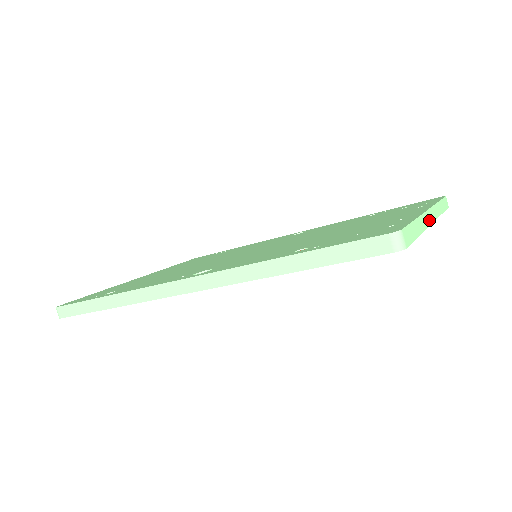
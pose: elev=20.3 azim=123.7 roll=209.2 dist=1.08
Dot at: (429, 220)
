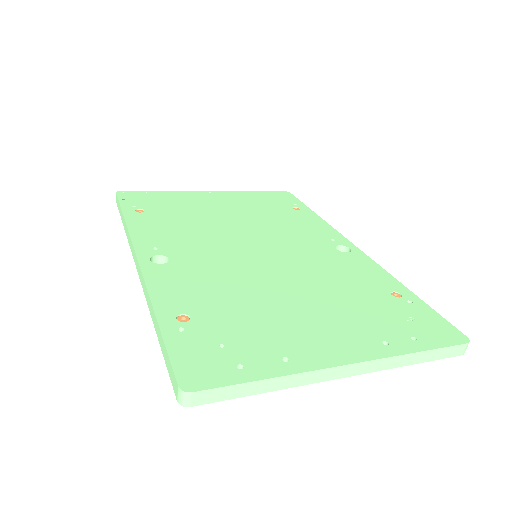
Dot at: (328, 376)
